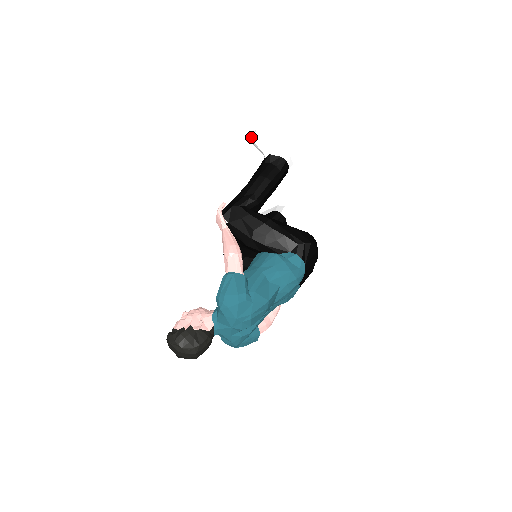
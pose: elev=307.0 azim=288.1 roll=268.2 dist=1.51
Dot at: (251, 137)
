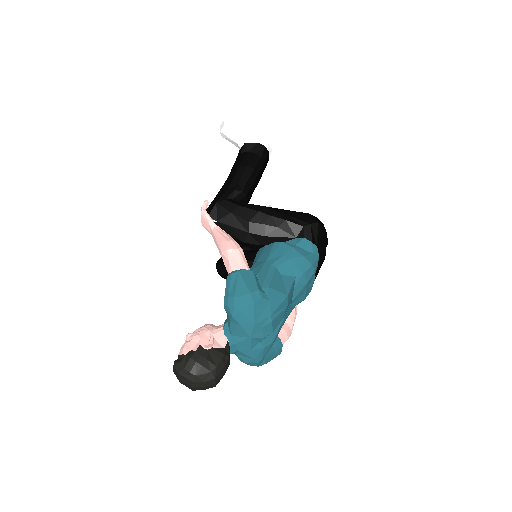
Dot at: (220, 129)
